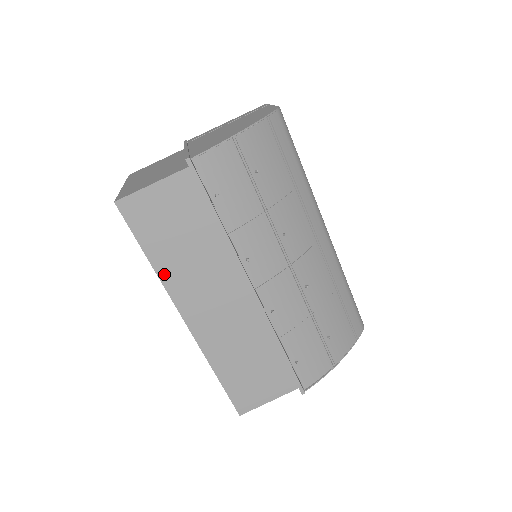
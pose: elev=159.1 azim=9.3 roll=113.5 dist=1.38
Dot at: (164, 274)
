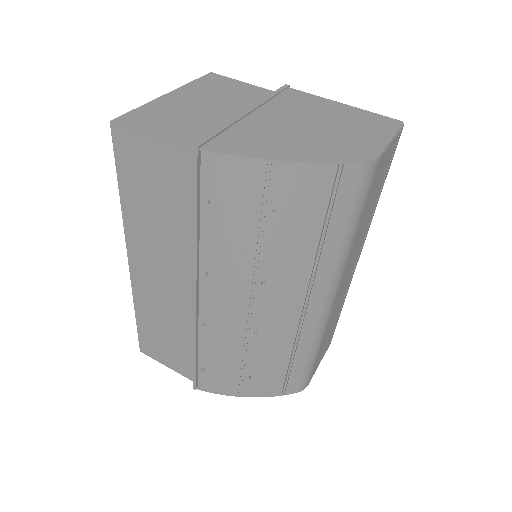
Dot at: (128, 216)
